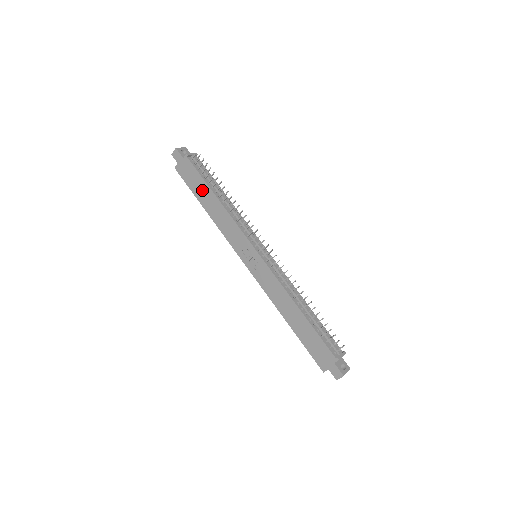
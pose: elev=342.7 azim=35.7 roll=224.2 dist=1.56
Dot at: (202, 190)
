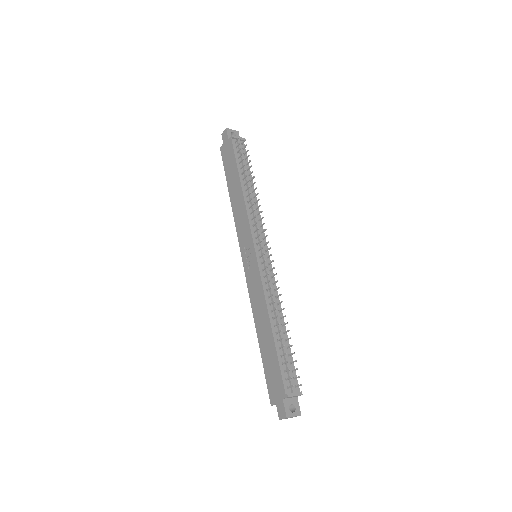
Dot at: (233, 174)
